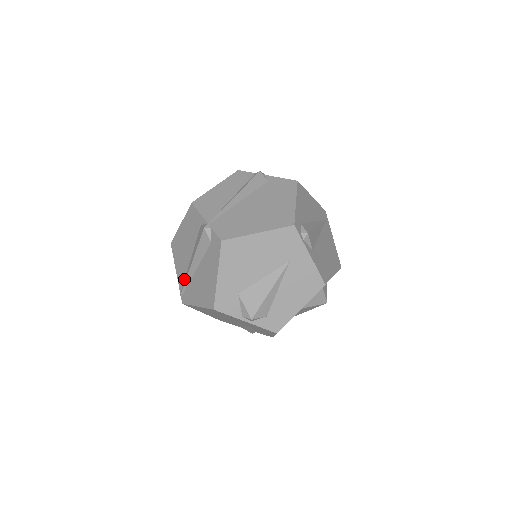
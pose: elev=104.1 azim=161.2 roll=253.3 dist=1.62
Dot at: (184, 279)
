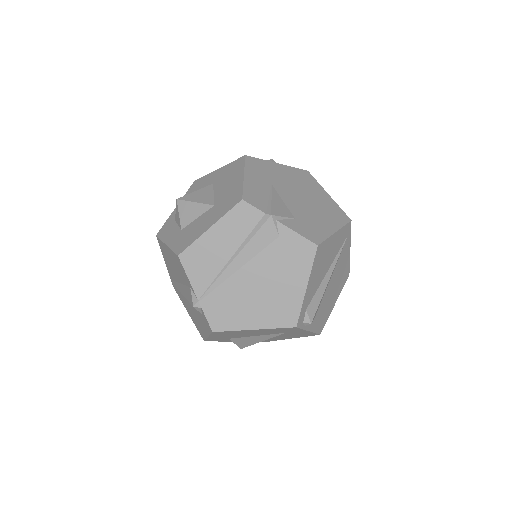
Dot at: (174, 280)
